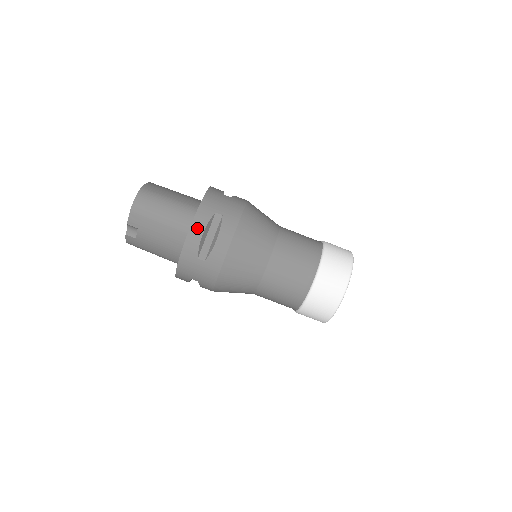
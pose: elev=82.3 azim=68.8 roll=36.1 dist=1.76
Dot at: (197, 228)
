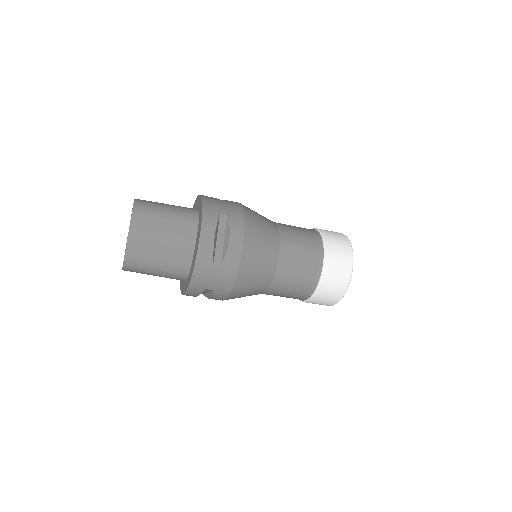
Dot at: (190, 295)
